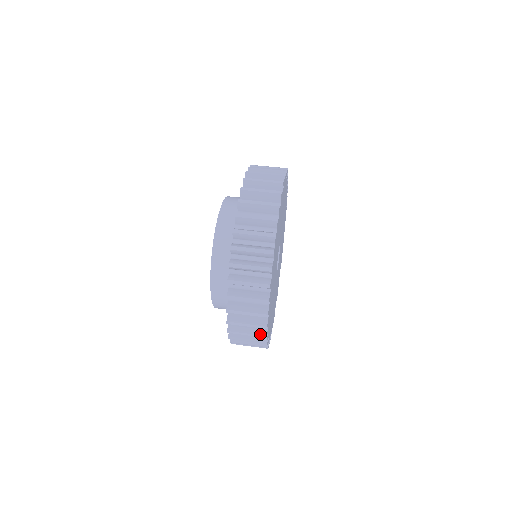
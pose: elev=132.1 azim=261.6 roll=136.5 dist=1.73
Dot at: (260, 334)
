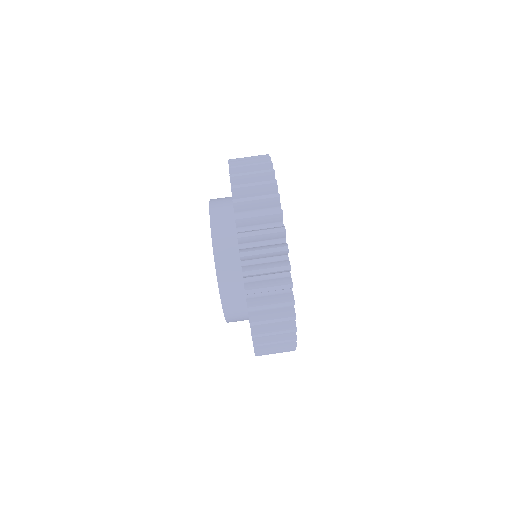
Dot at: (288, 316)
